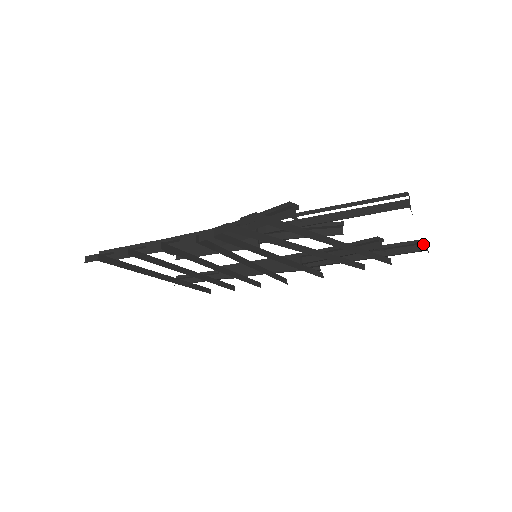
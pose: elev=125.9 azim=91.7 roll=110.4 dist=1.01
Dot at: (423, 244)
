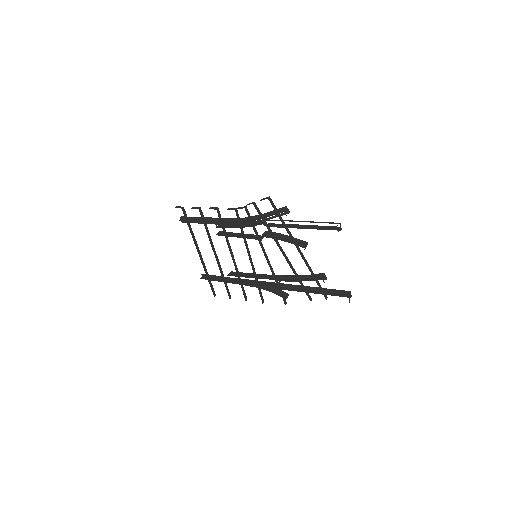
Dot at: (348, 294)
